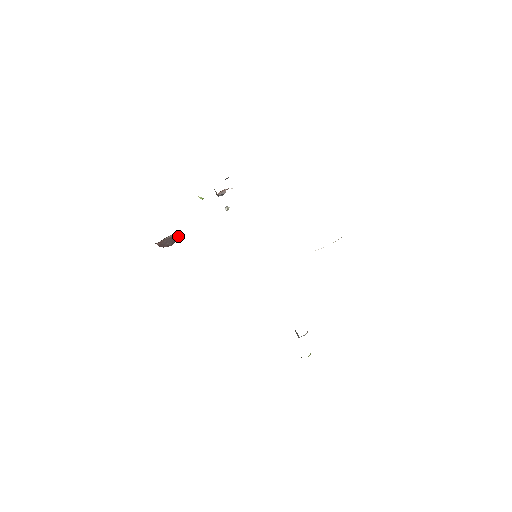
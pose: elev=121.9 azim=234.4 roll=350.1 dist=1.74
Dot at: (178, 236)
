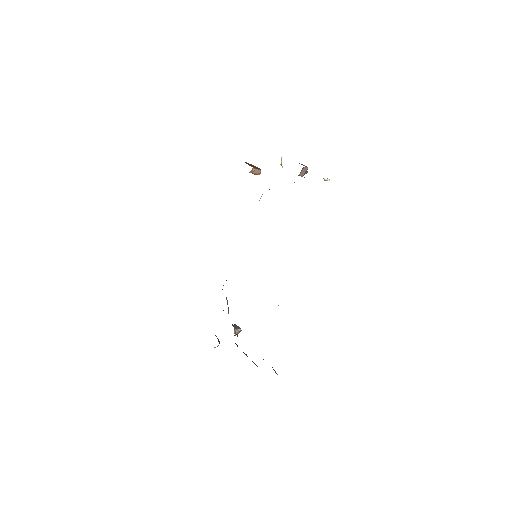
Dot at: (257, 173)
